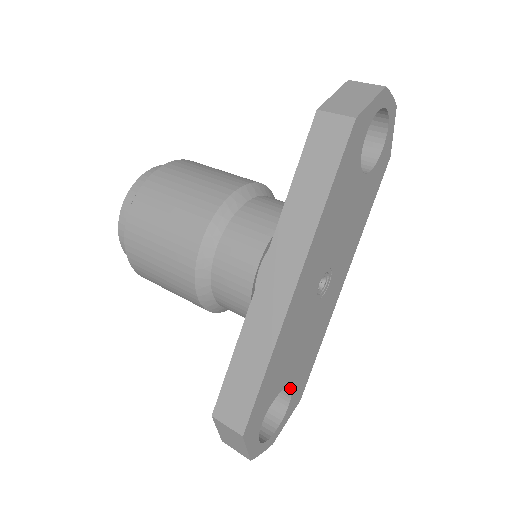
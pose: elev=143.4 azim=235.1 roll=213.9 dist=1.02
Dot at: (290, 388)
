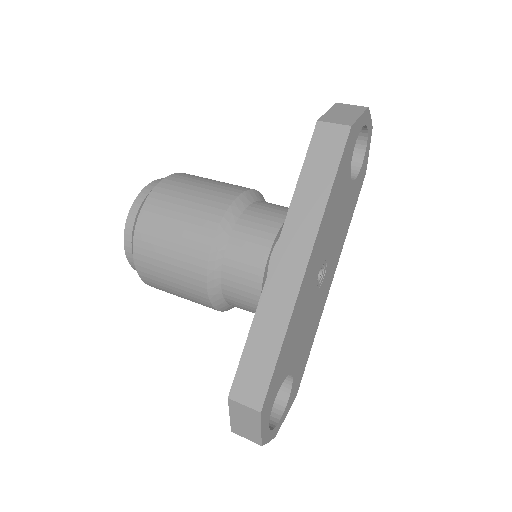
Dot at: (292, 377)
